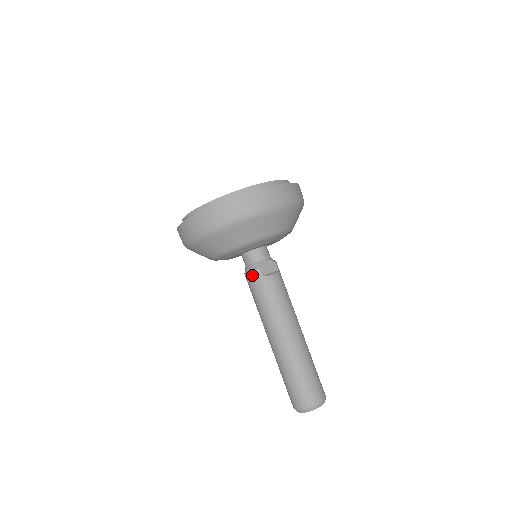
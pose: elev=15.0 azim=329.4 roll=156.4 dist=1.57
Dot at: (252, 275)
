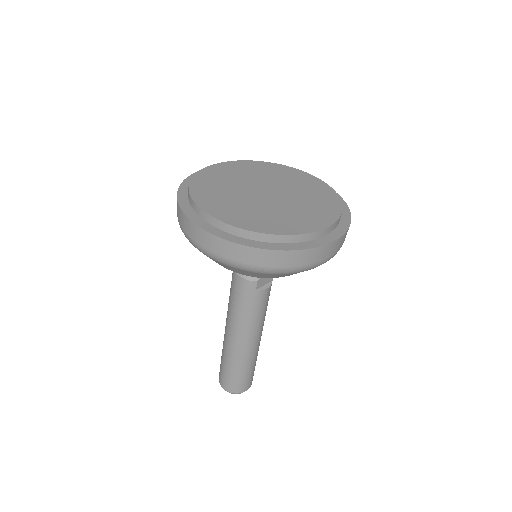
Dot at: (245, 283)
